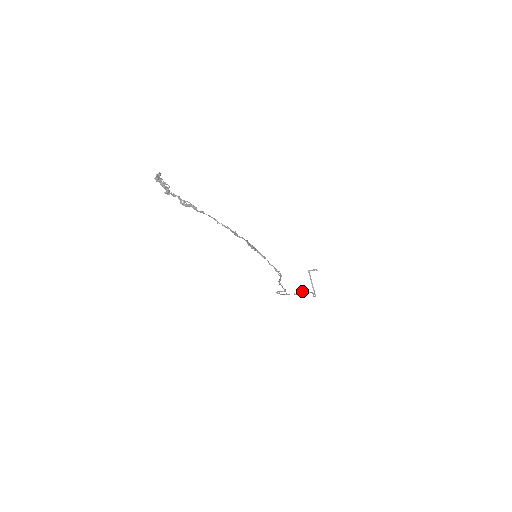
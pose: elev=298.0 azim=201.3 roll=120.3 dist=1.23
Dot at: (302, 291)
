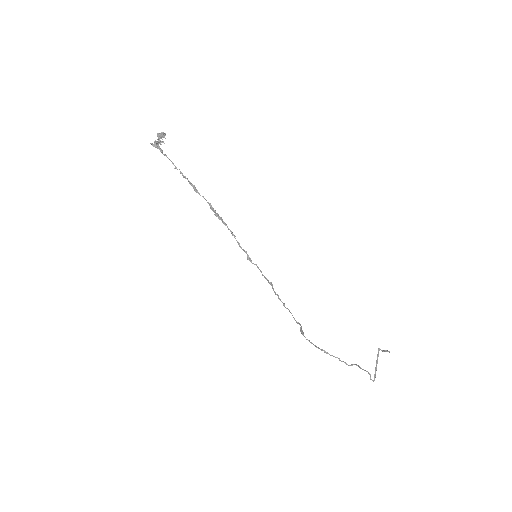
Dot at: occluded
